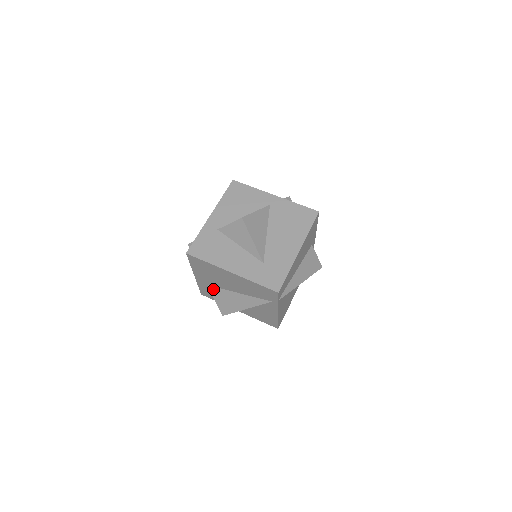
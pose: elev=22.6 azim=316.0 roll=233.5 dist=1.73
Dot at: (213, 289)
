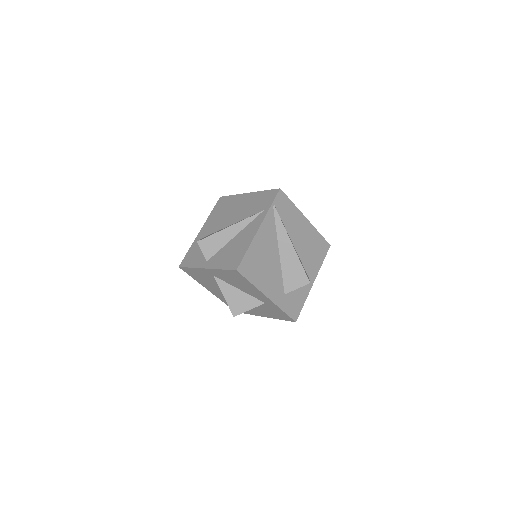
Dot at: occluded
